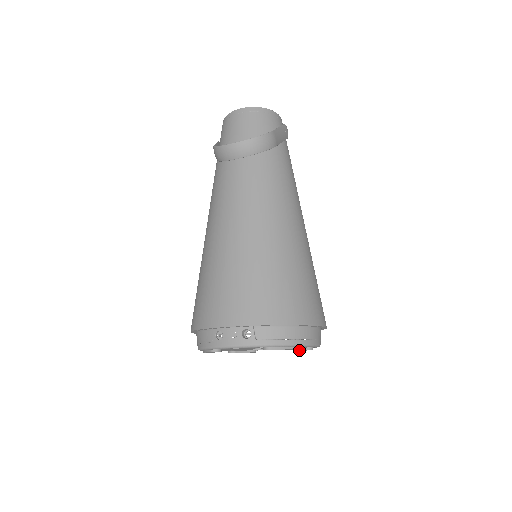
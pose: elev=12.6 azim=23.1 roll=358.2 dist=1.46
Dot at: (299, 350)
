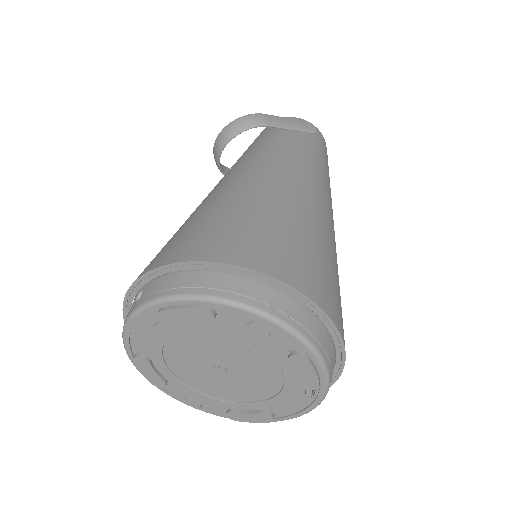
Dot at: (294, 371)
